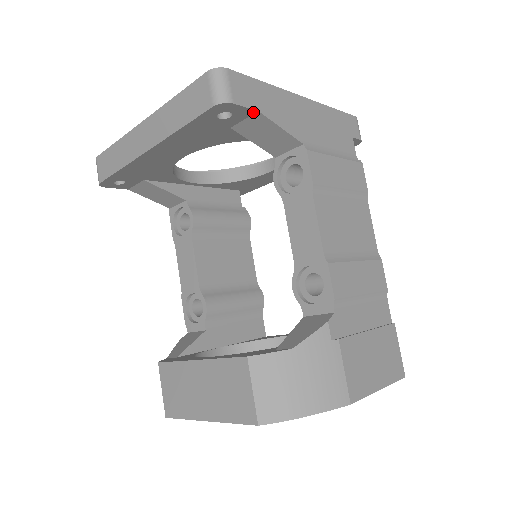
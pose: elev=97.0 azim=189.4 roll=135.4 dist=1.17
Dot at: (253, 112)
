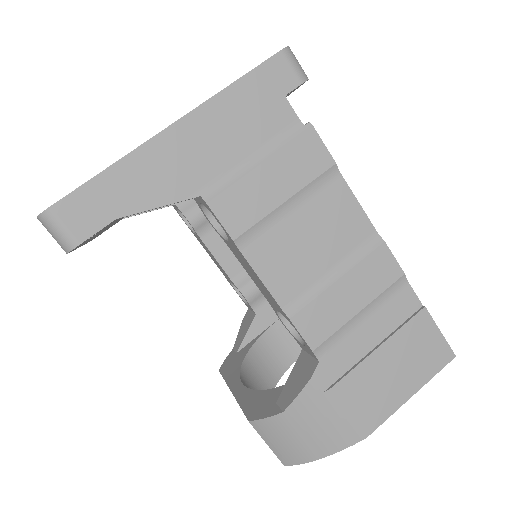
Dot at: occluded
